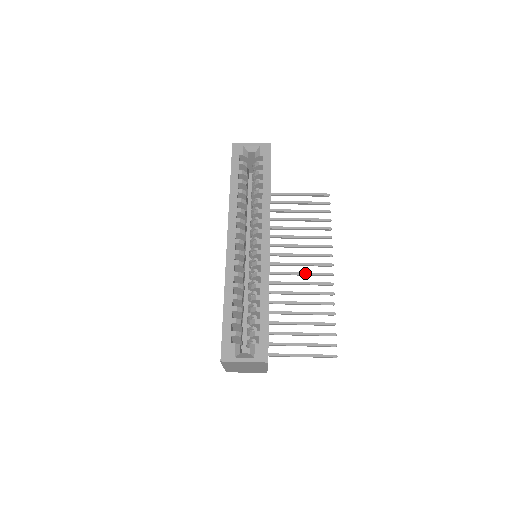
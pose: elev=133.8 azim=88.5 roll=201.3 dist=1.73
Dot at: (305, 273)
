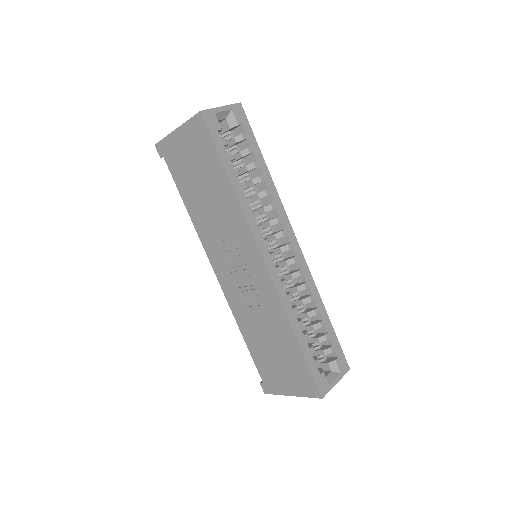
Dot at: occluded
